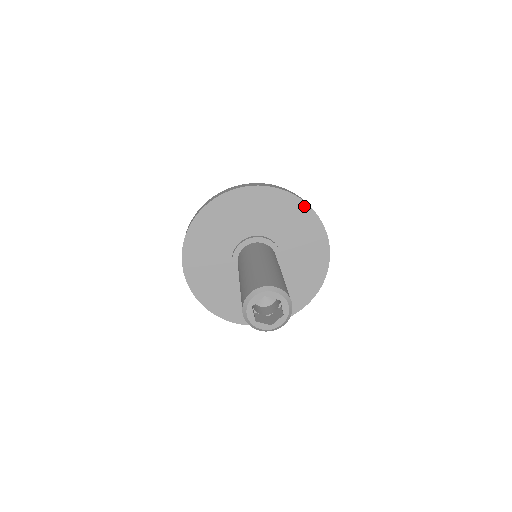
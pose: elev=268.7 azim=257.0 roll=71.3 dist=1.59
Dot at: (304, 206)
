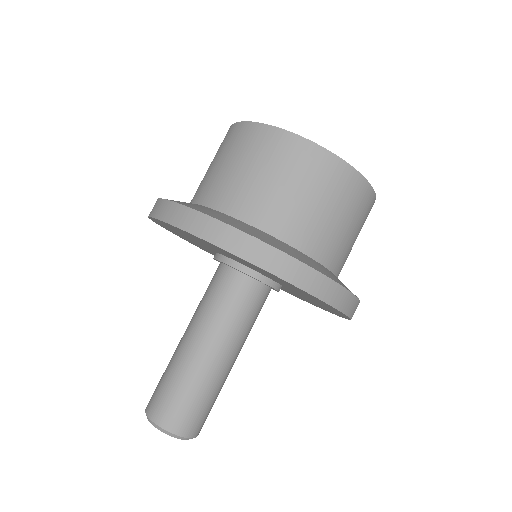
Dot at: (342, 313)
